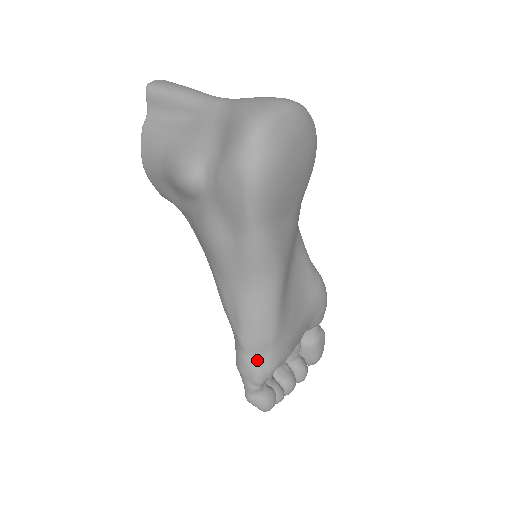
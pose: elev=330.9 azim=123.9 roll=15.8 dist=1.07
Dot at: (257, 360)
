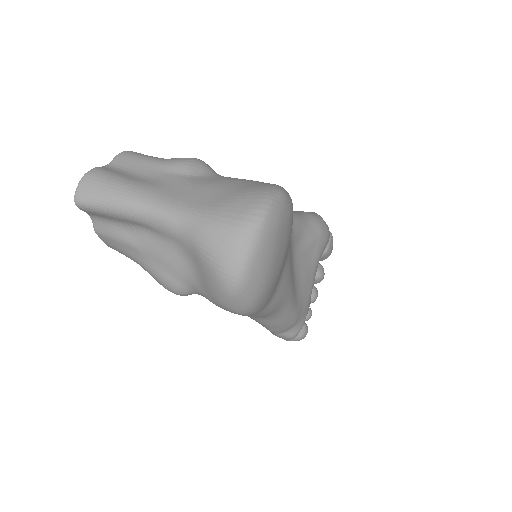
Dot at: (287, 333)
